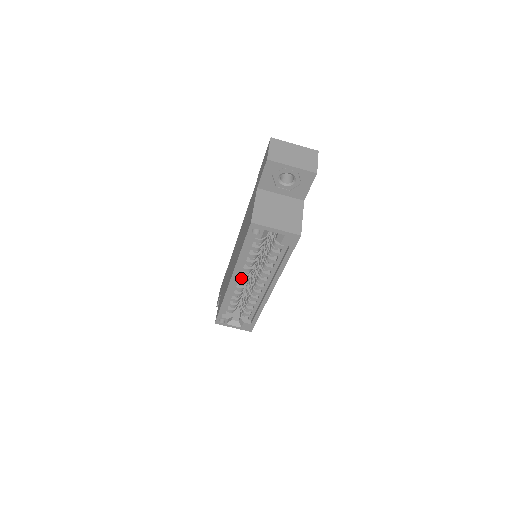
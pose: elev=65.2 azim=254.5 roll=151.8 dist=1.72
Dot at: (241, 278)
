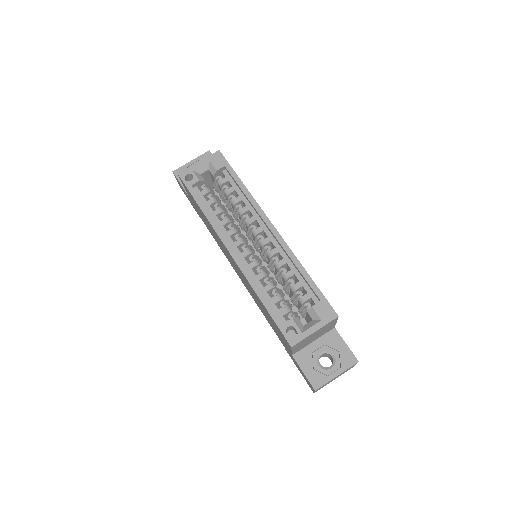
Dot at: (244, 254)
